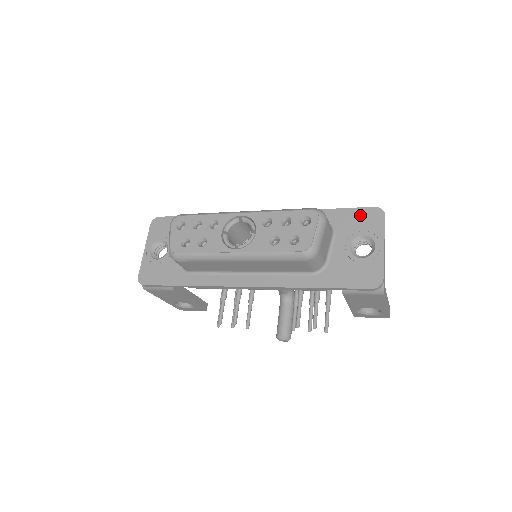
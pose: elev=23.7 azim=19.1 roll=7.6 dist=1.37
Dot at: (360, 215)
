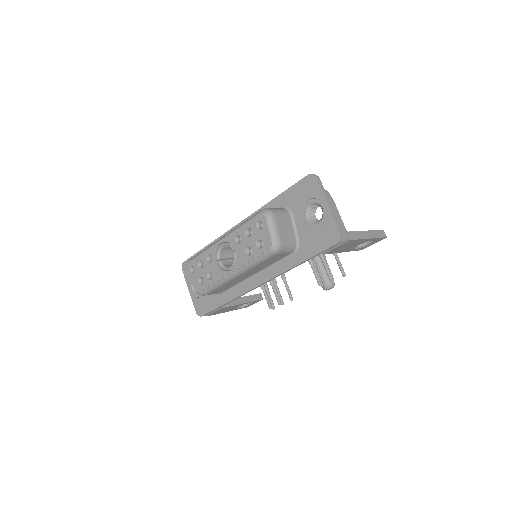
Dot at: (301, 188)
